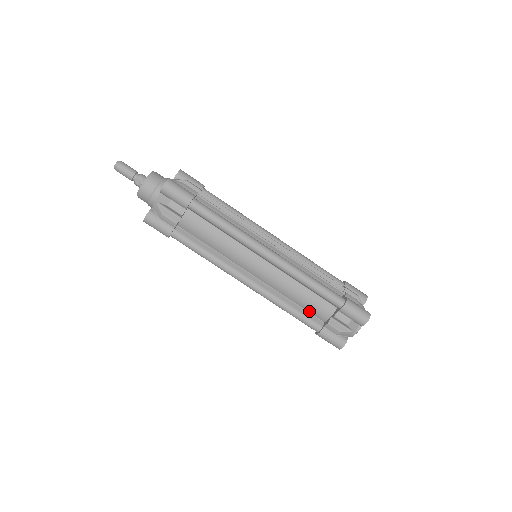
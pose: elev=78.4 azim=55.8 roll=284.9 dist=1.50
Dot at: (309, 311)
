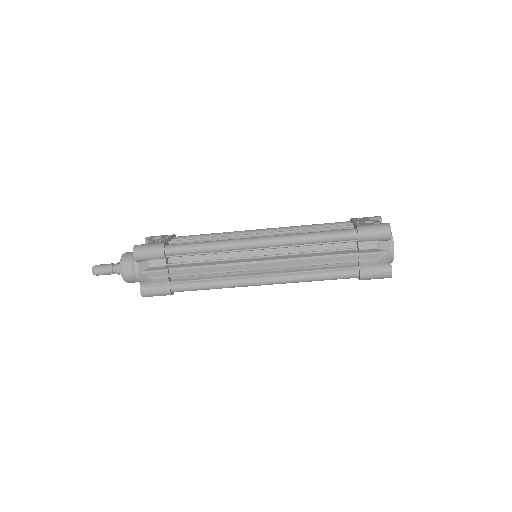
Dot at: occluded
